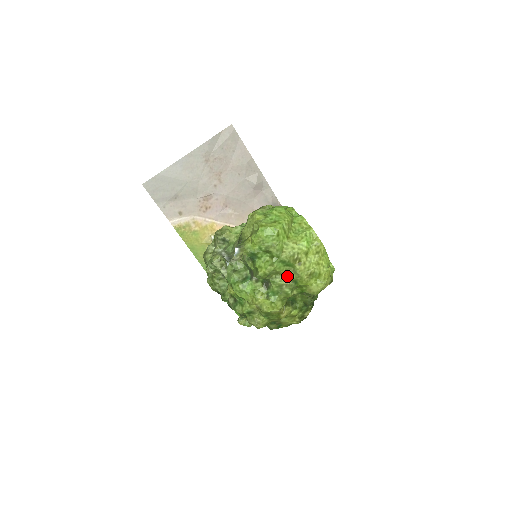
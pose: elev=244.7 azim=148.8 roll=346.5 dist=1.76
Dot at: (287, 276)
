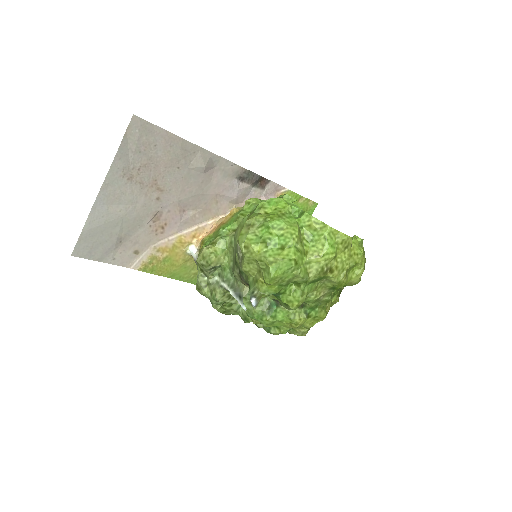
Dot at: (321, 288)
